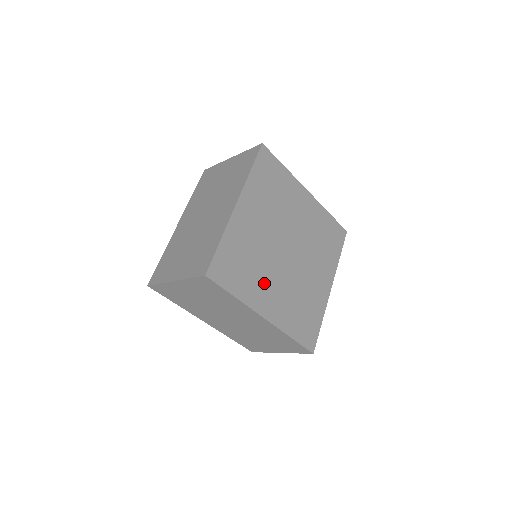
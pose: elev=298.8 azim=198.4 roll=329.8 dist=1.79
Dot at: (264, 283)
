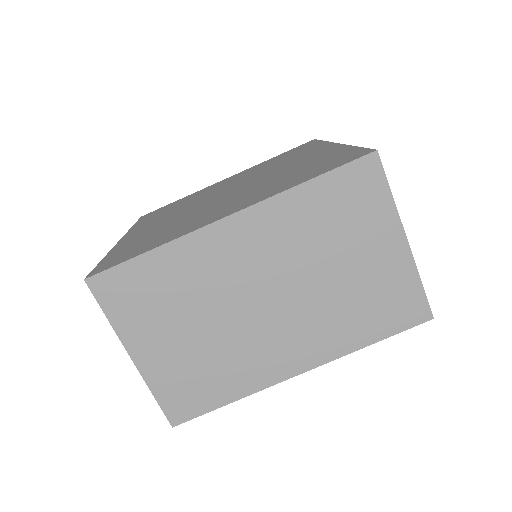
Dot at: occluded
